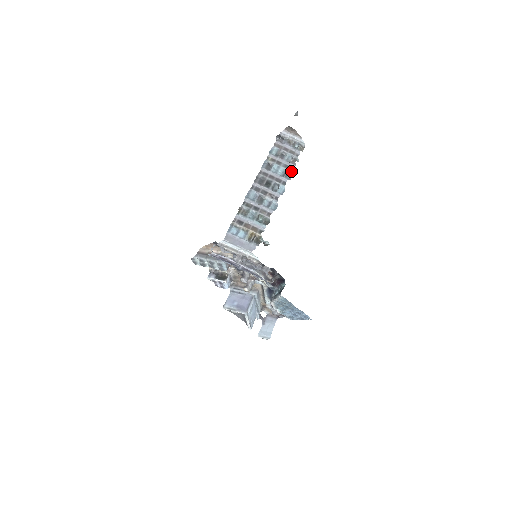
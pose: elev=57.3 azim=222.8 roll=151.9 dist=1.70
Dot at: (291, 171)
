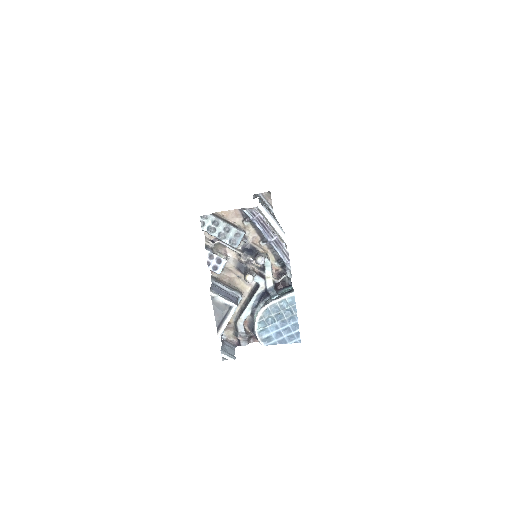
Dot at: occluded
